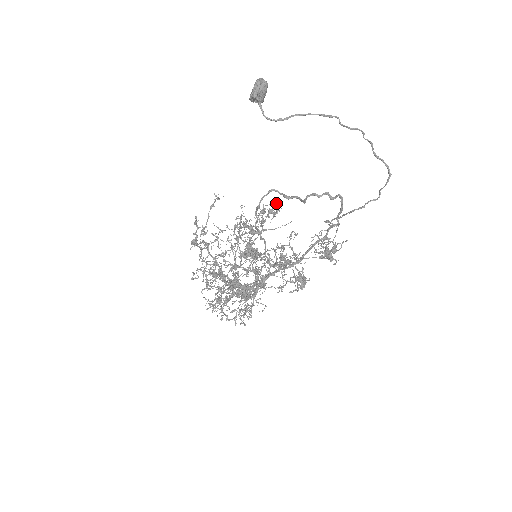
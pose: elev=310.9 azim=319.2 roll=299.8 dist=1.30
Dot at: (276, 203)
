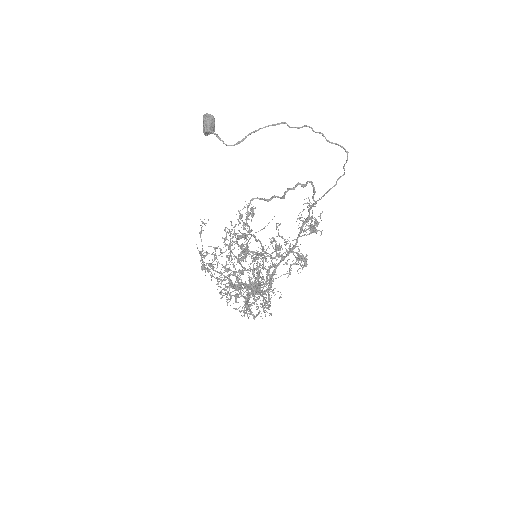
Dot at: occluded
